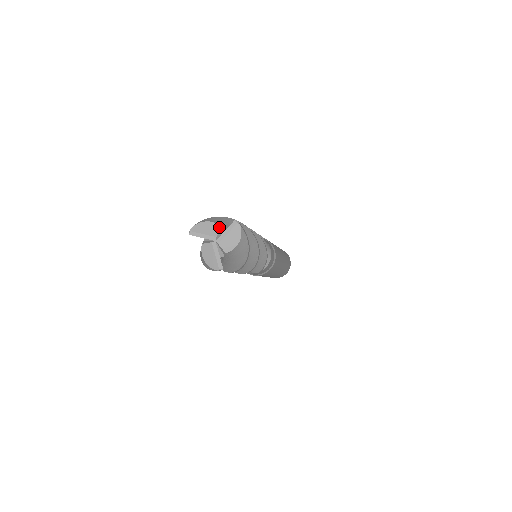
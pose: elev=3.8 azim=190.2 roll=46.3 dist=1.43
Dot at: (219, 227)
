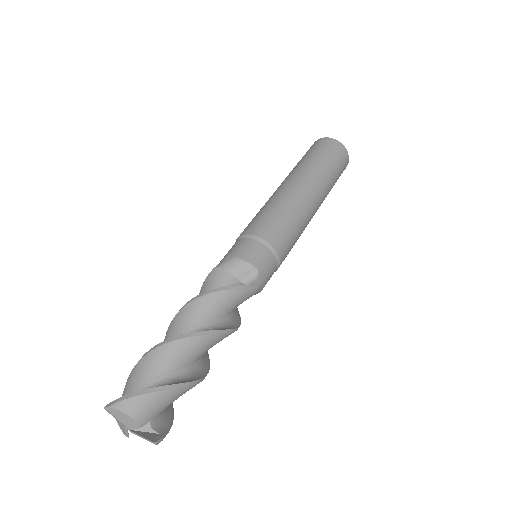
Dot at: (137, 427)
